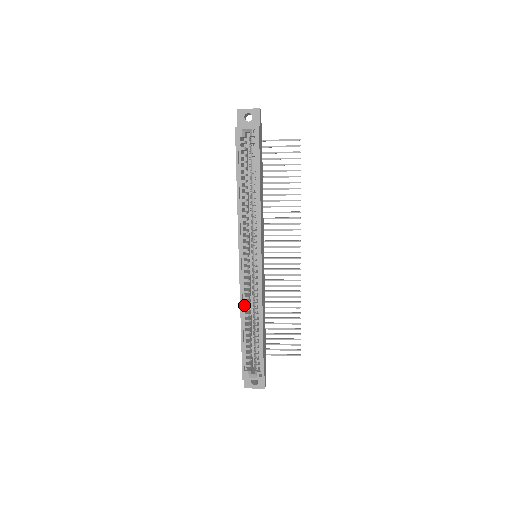
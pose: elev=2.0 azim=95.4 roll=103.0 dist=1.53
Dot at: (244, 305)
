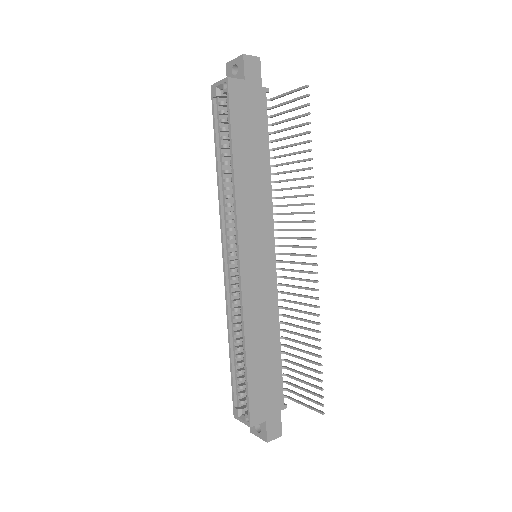
Dot at: (232, 319)
